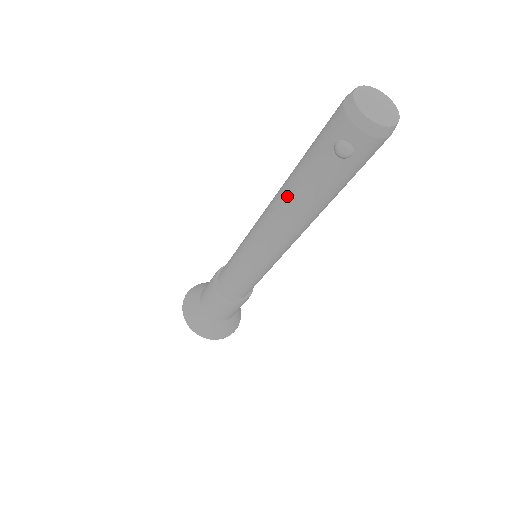
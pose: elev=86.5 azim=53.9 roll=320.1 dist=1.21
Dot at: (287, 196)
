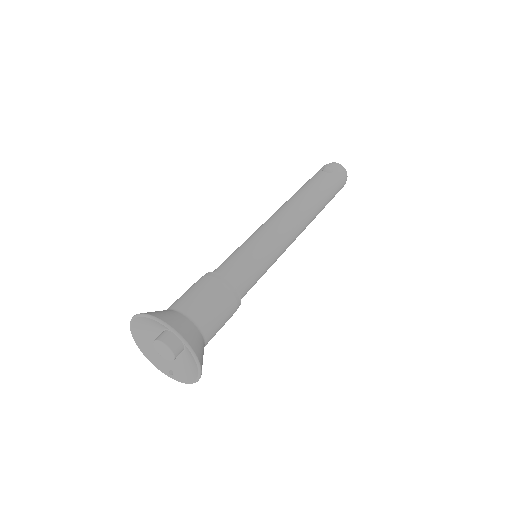
Dot at: (295, 194)
